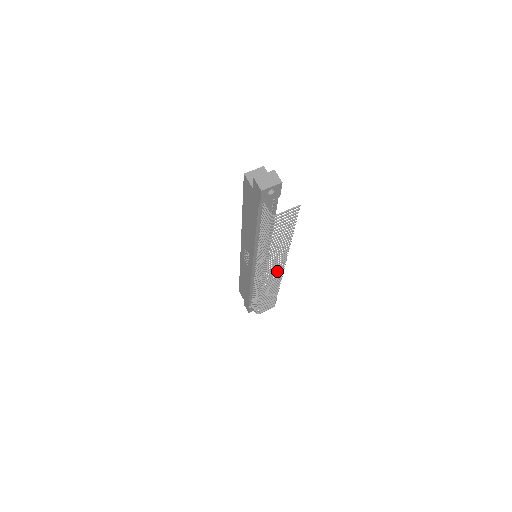
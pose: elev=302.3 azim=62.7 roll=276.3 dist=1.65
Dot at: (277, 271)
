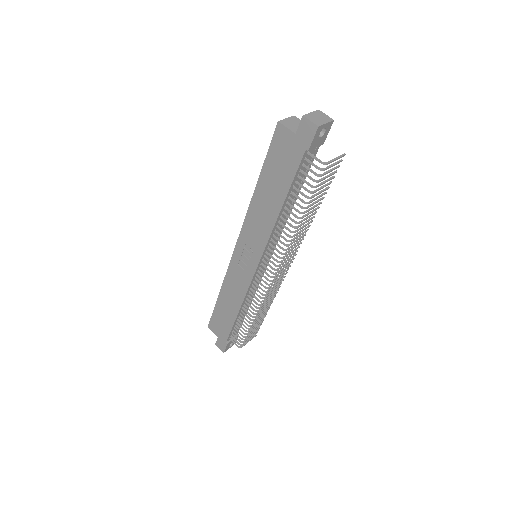
Dot at: (285, 269)
